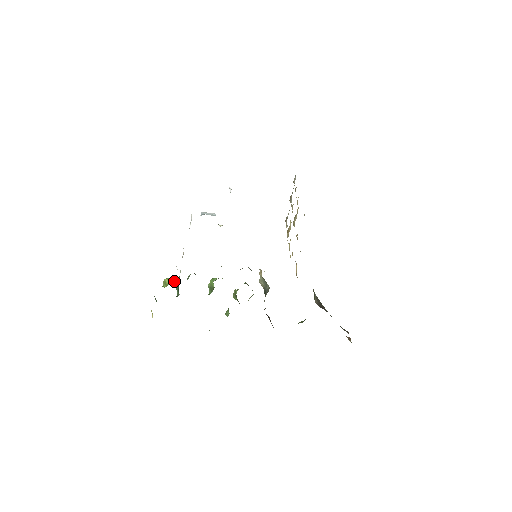
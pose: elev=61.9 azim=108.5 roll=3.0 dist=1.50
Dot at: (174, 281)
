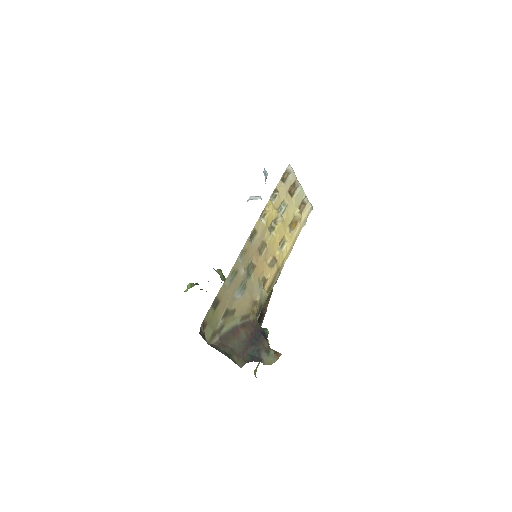
Dot at: (194, 285)
